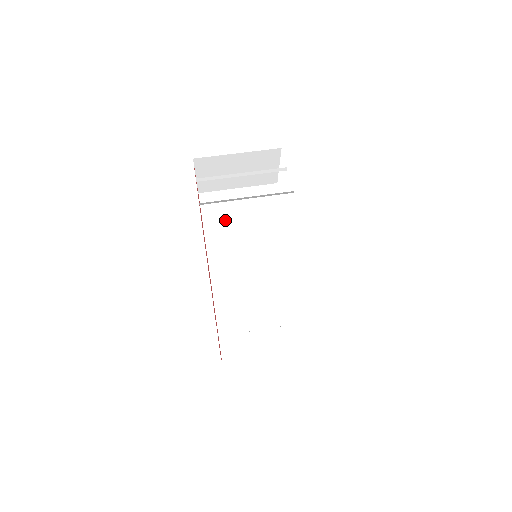
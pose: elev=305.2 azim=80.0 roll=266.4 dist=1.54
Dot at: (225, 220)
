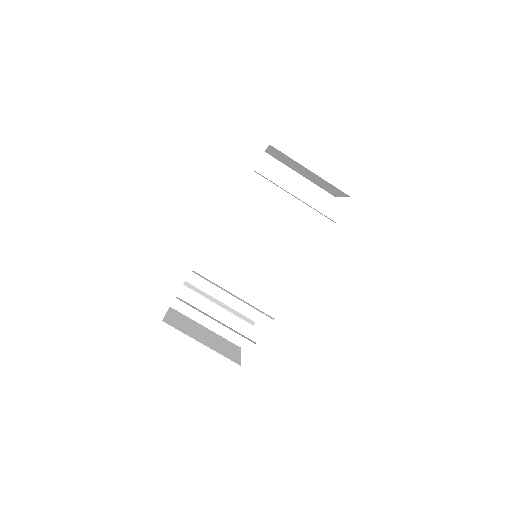
Dot at: (265, 195)
